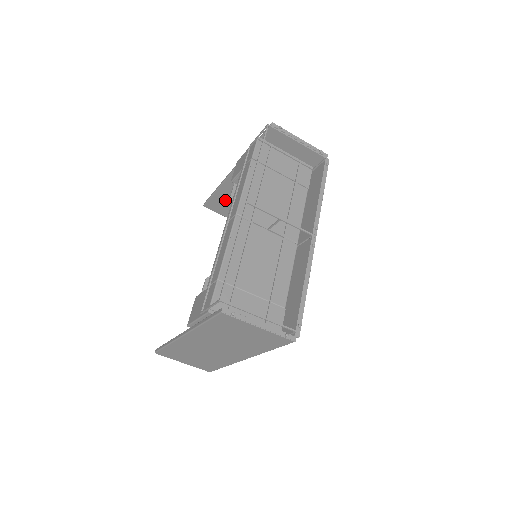
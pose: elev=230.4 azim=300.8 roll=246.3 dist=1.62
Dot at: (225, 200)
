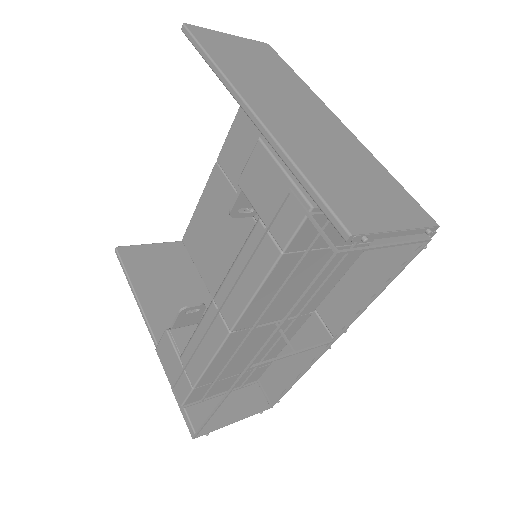
Dot at: occluded
